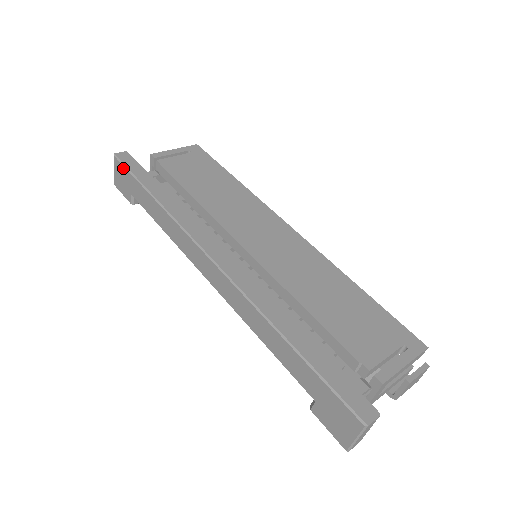
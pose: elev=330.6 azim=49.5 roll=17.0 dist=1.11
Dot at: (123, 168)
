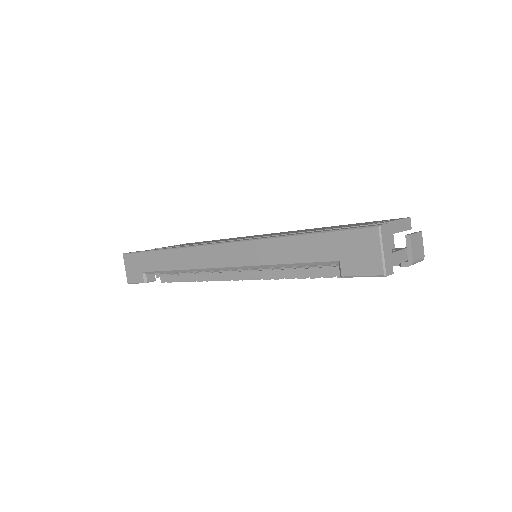
Dot at: (132, 256)
